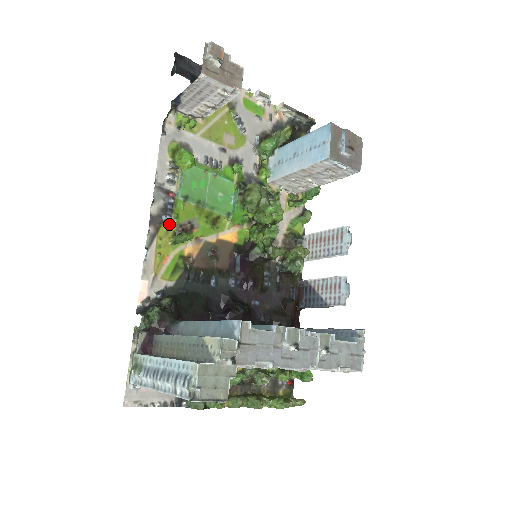
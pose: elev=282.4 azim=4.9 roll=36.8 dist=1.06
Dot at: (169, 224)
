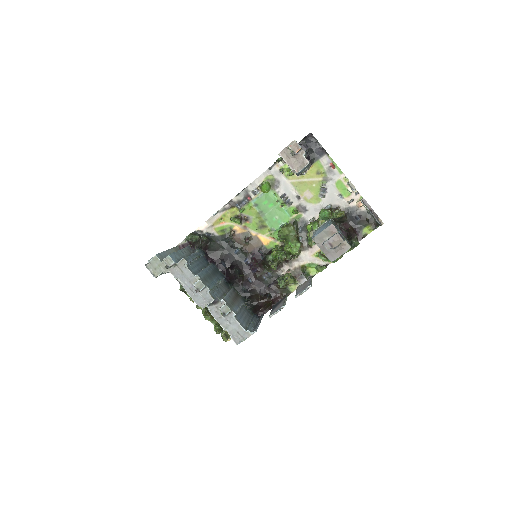
Dot at: (237, 210)
